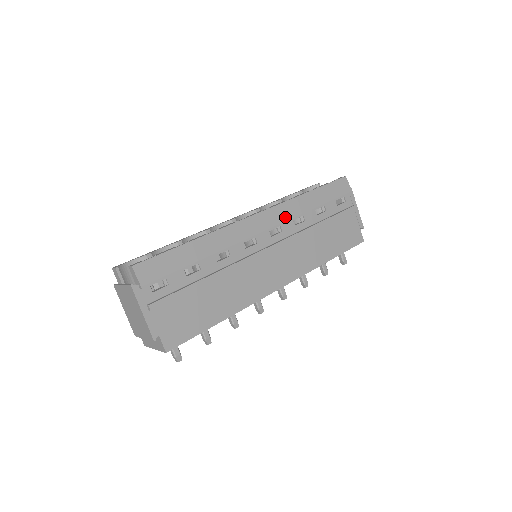
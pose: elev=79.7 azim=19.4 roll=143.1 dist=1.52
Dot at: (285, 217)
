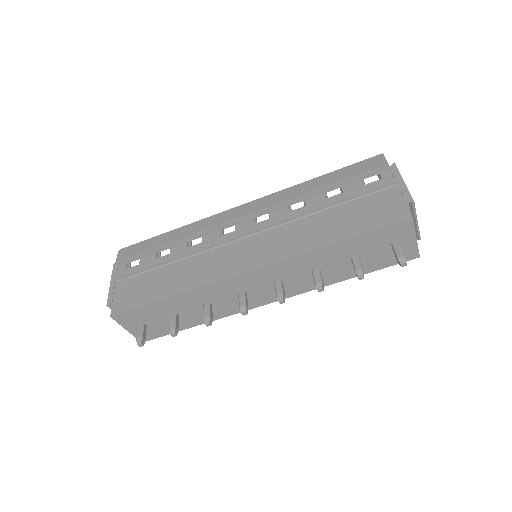
Dot at: (273, 203)
